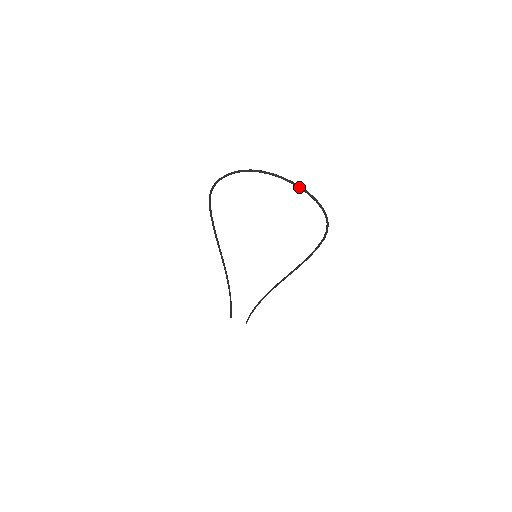
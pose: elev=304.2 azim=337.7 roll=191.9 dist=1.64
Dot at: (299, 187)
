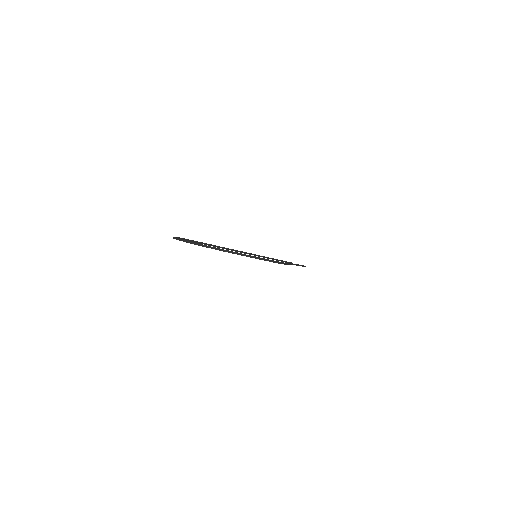
Dot at: occluded
